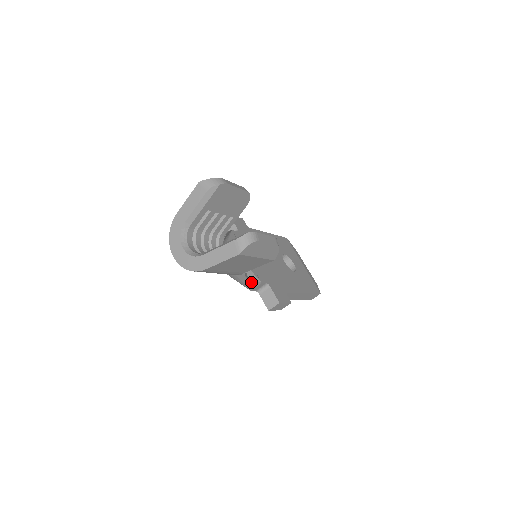
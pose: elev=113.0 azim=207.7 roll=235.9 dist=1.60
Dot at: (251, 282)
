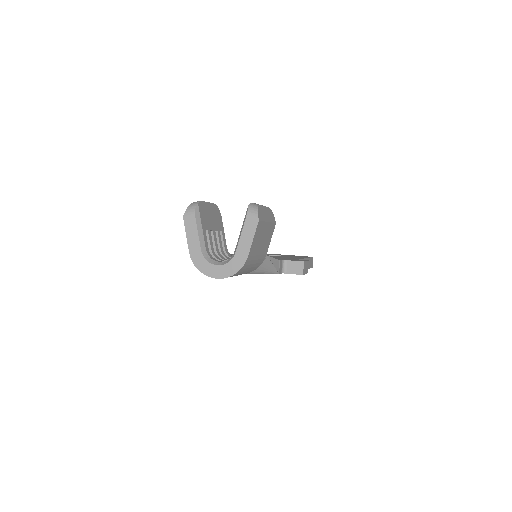
Dot at: (274, 264)
